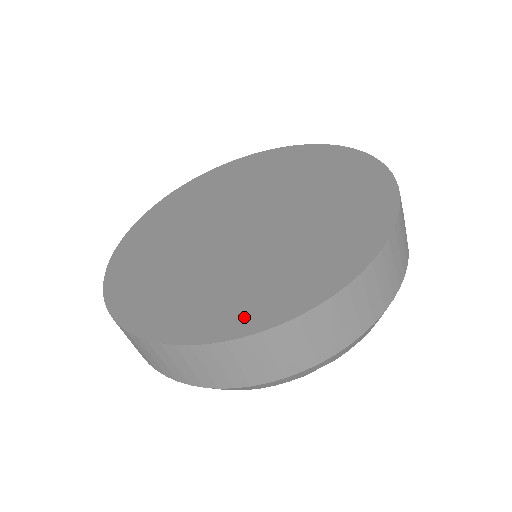
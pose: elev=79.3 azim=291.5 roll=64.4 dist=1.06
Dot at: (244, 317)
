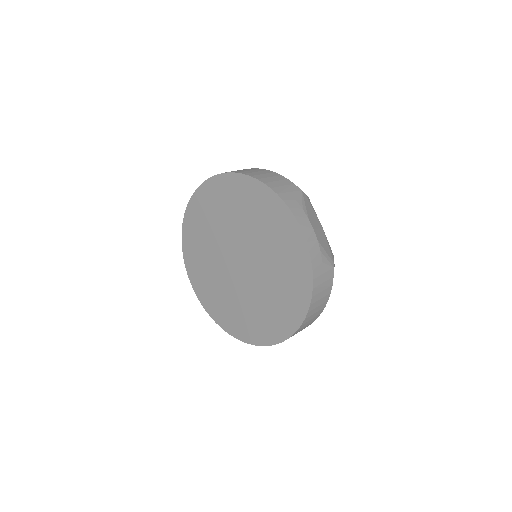
Dot at: (262, 335)
